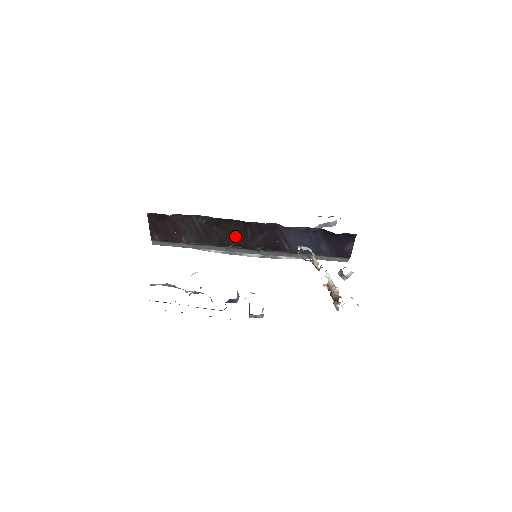
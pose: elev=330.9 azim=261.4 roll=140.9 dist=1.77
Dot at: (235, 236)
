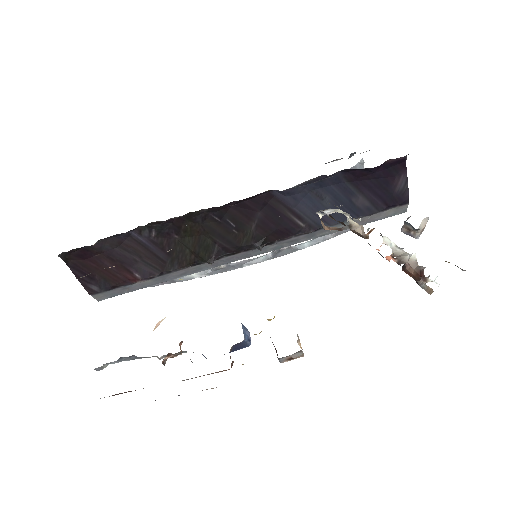
Dot at: (212, 238)
